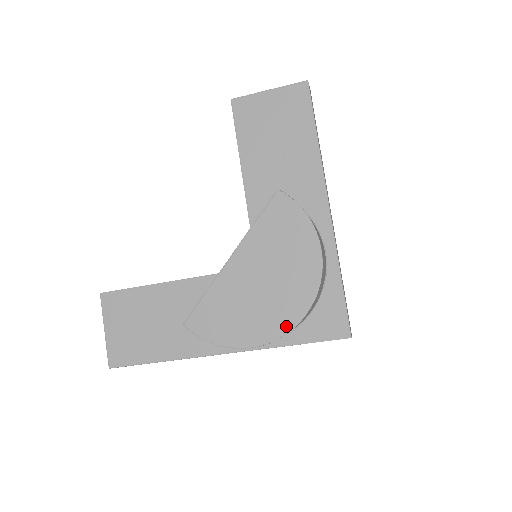
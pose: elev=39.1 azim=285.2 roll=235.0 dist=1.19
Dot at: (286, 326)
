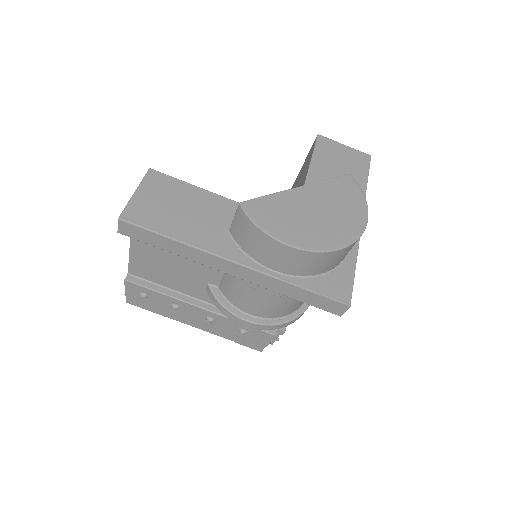
Dot at: (325, 247)
